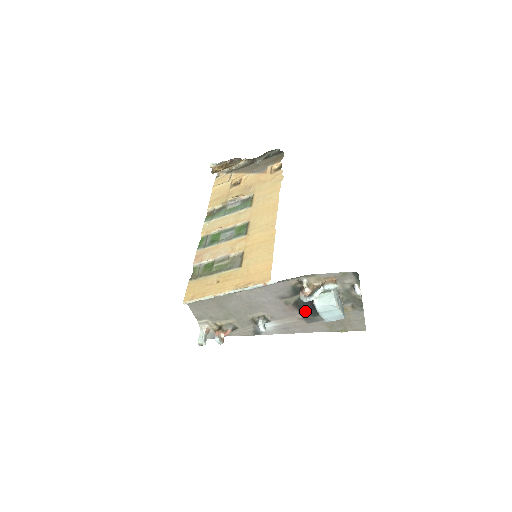
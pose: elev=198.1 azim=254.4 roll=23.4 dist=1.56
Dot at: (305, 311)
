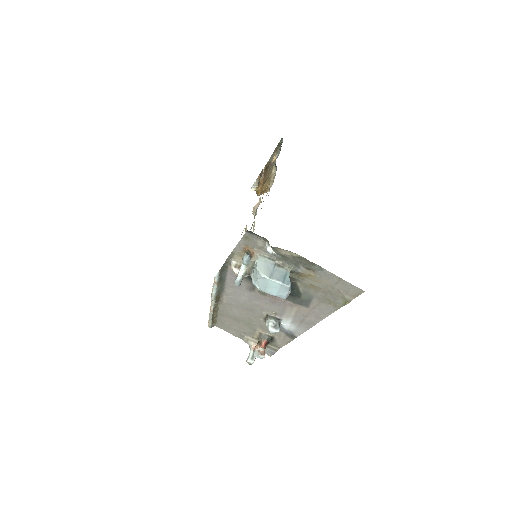
Dot at: occluded
